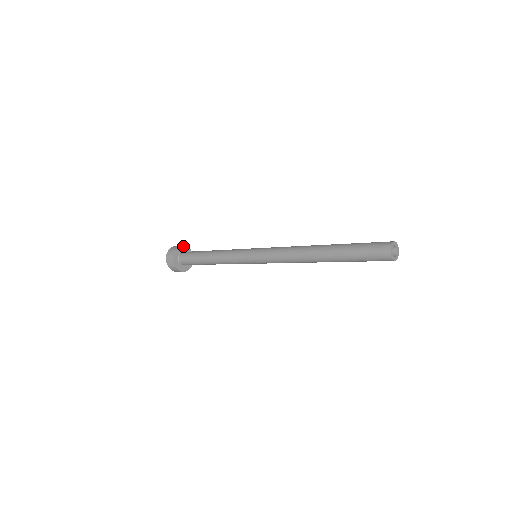
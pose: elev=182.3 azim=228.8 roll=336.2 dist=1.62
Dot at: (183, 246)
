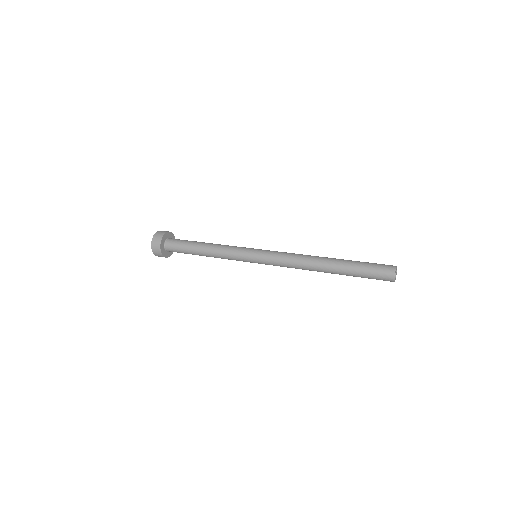
Dot at: (161, 240)
